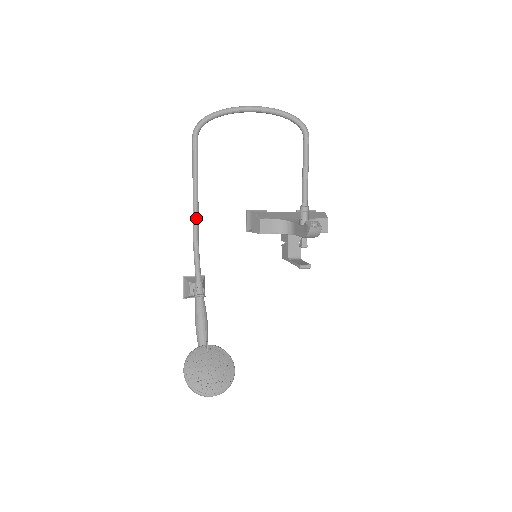
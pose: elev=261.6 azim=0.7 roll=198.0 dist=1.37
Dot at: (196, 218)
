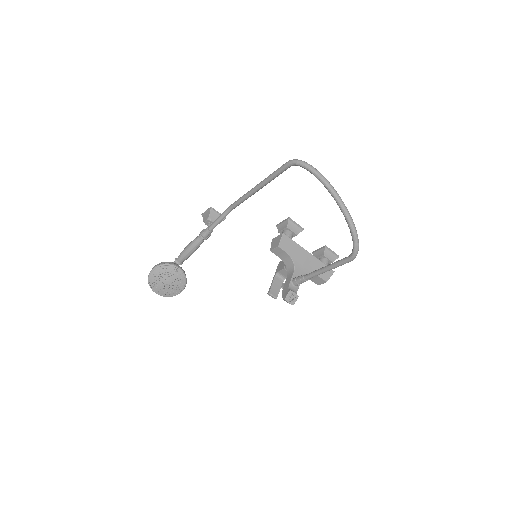
Dot at: (242, 200)
